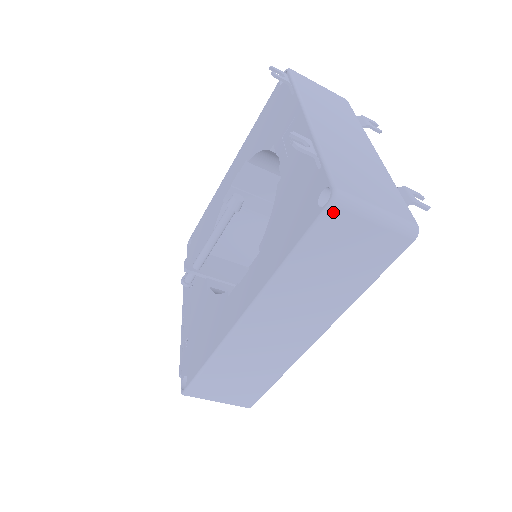
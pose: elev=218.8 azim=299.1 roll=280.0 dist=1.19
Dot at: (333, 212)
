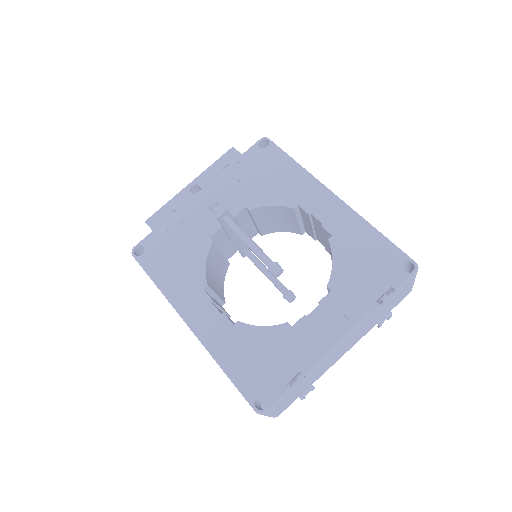
Dot at: (253, 408)
